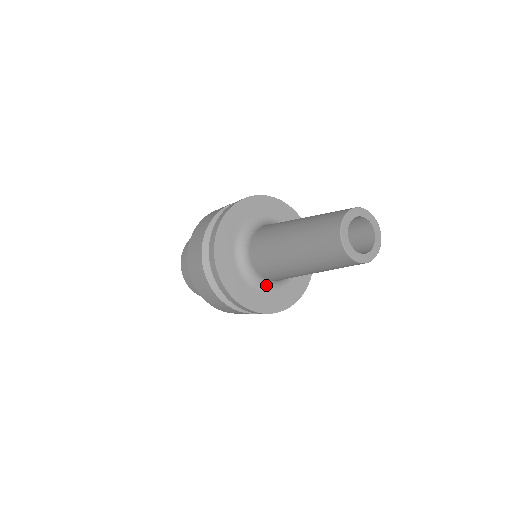
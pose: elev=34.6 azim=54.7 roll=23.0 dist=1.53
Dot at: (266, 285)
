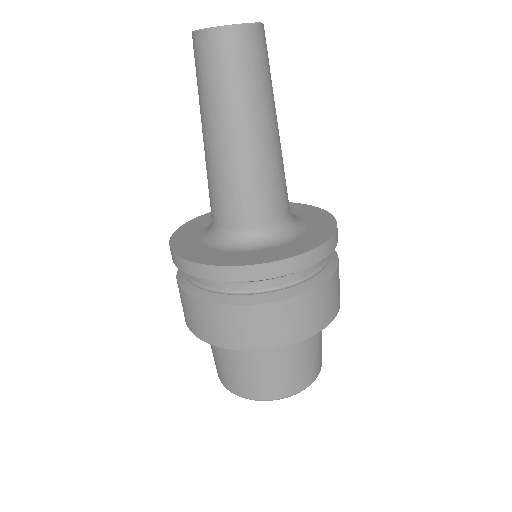
Dot at: (261, 242)
